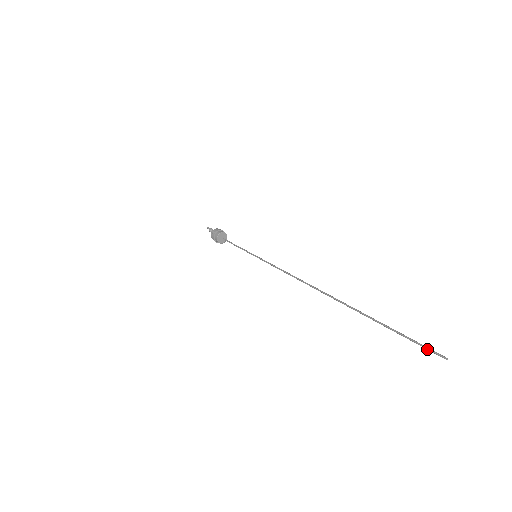
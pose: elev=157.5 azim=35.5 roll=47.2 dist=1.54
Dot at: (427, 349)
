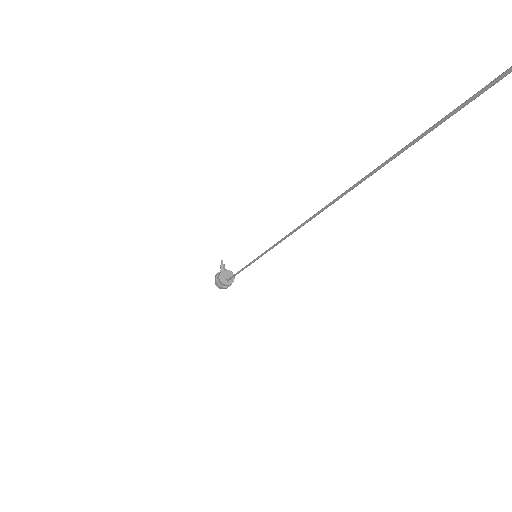
Dot at: (486, 85)
